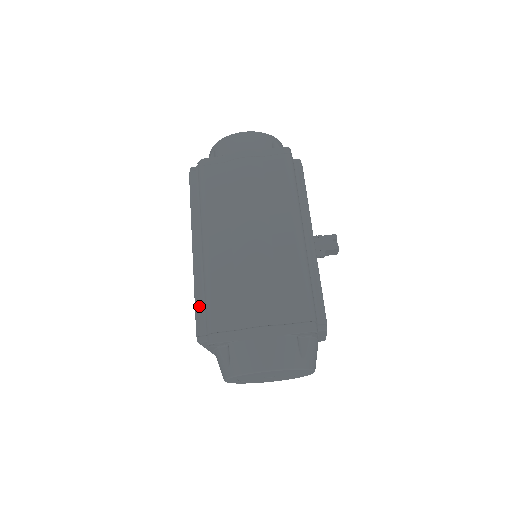
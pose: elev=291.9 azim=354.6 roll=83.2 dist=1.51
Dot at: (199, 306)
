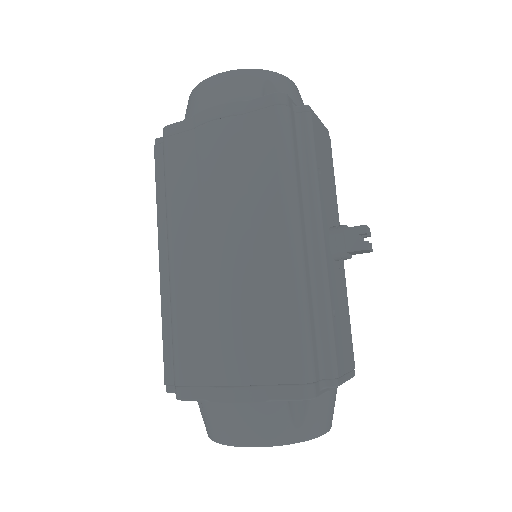
Dot at: (166, 344)
